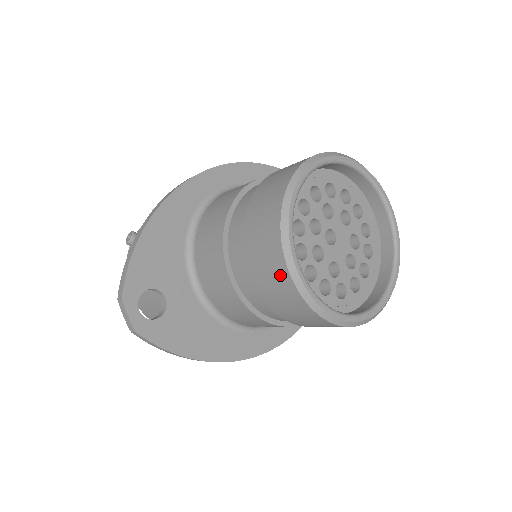
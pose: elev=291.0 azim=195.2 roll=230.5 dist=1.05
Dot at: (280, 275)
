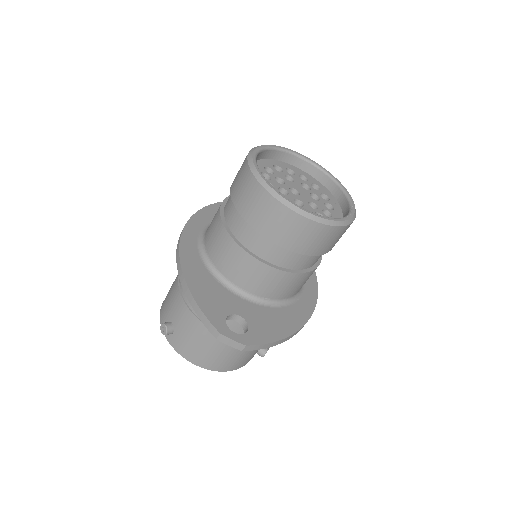
Dot at: (297, 223)
